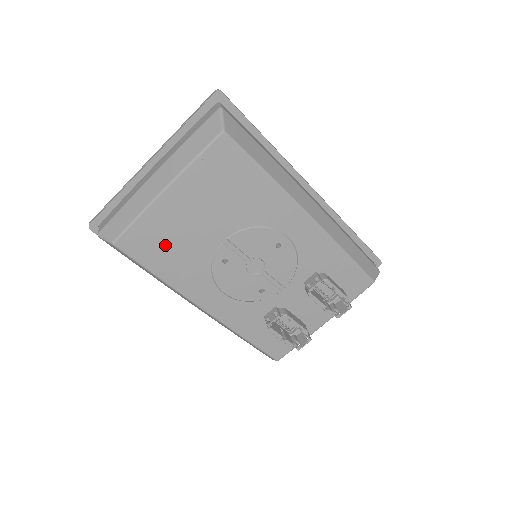
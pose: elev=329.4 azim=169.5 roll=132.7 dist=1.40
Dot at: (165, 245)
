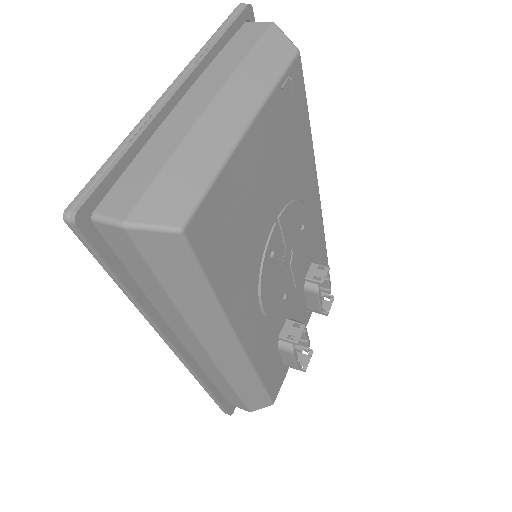
Dot at: (233, 230)
